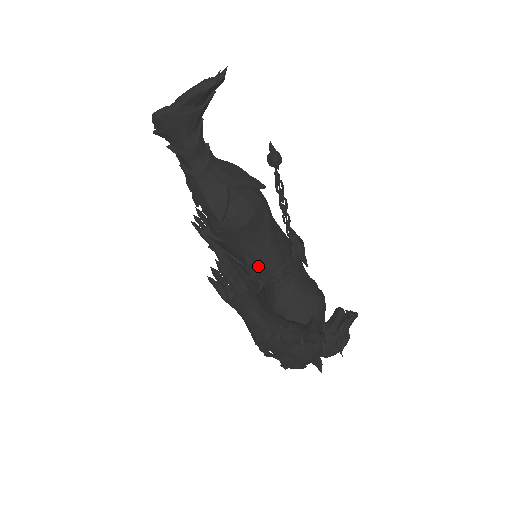
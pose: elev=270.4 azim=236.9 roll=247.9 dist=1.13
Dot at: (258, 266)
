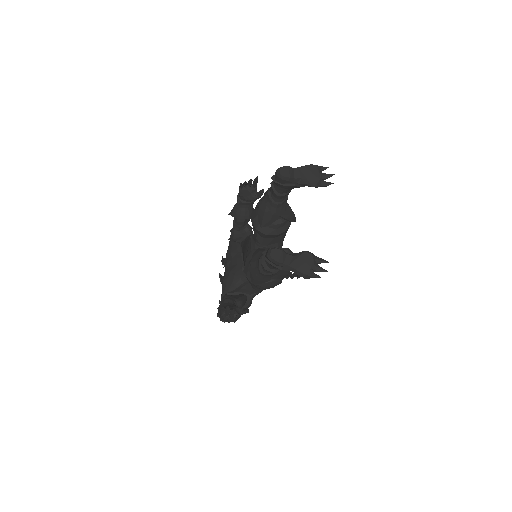
Dot at: (251, 284)
